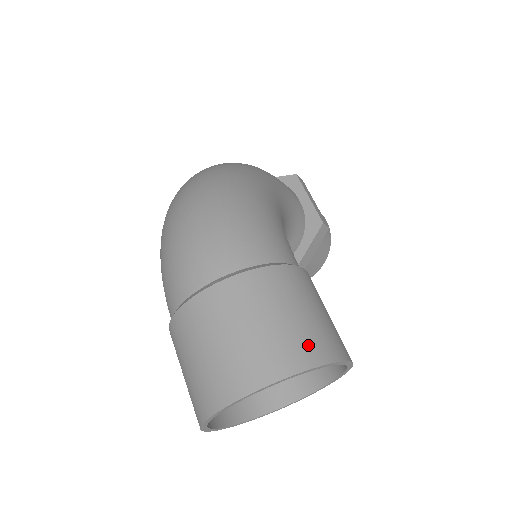
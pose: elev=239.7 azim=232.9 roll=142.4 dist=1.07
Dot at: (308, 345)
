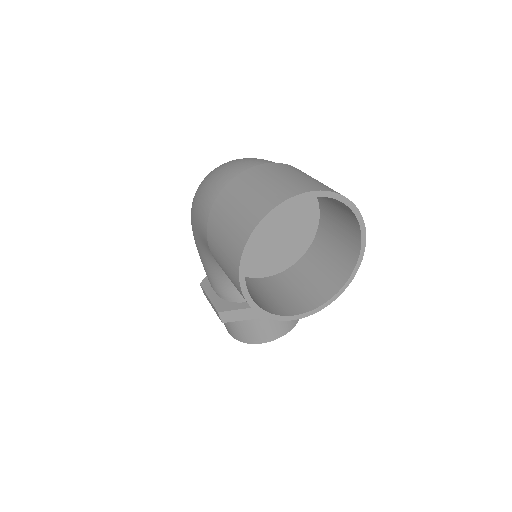
Dot at: occluded
